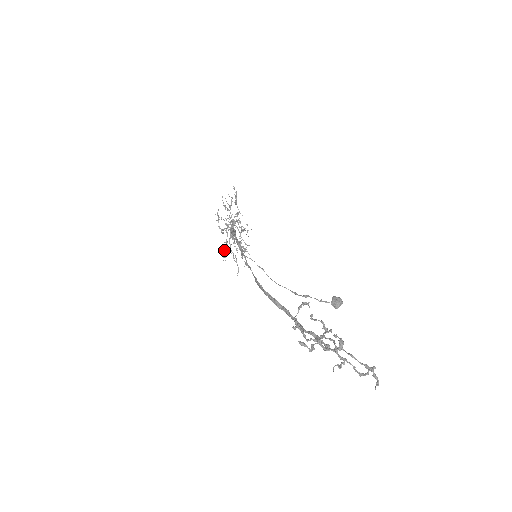
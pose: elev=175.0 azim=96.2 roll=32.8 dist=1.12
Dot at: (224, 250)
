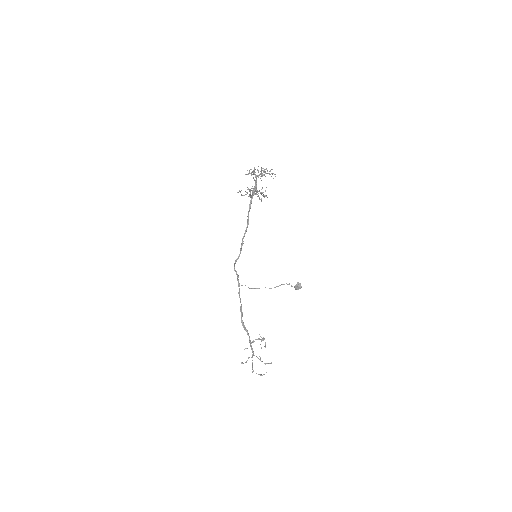
Dot at: occluded
